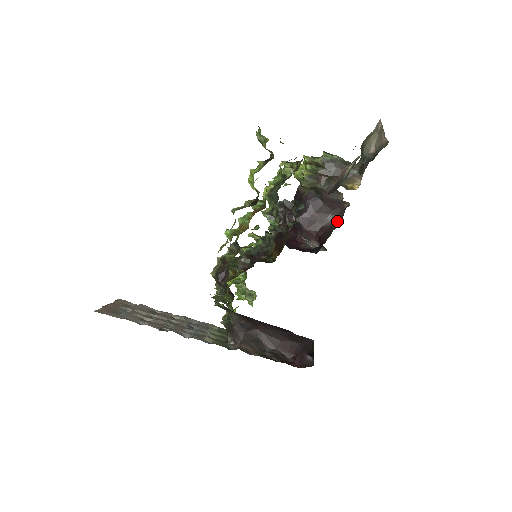
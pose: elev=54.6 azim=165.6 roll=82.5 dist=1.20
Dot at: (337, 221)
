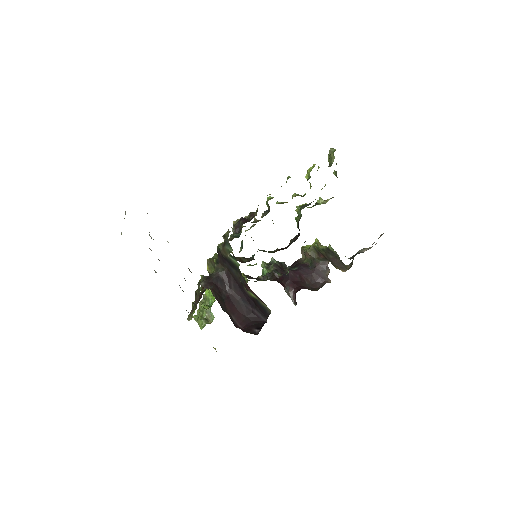
Dot at: (315, 289)
